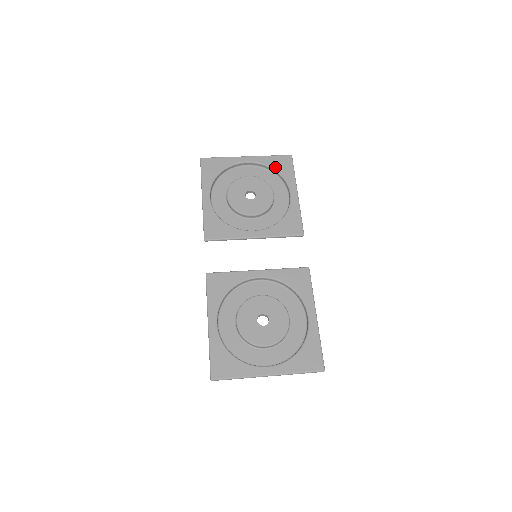
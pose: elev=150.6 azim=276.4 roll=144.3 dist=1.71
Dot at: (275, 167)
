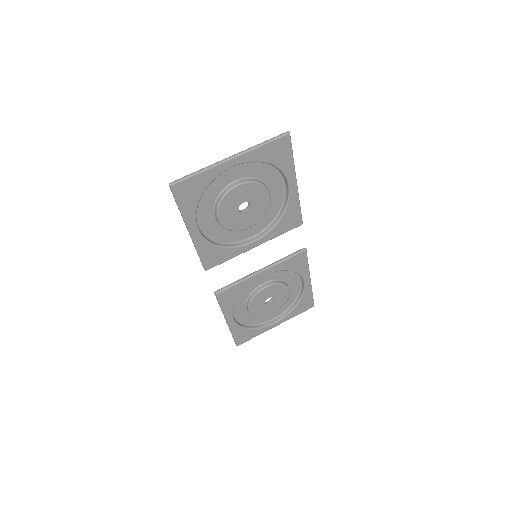
Dot at: (270, 160)
